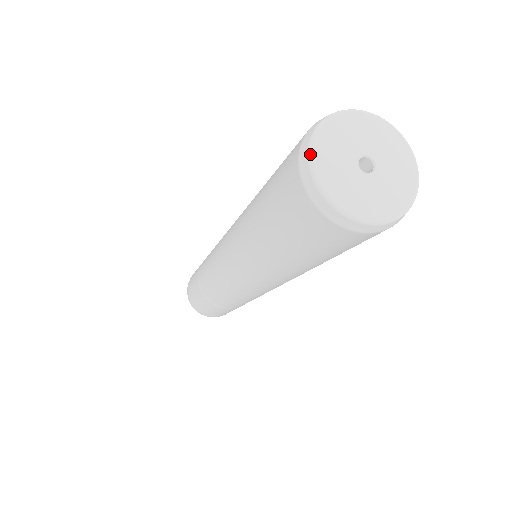
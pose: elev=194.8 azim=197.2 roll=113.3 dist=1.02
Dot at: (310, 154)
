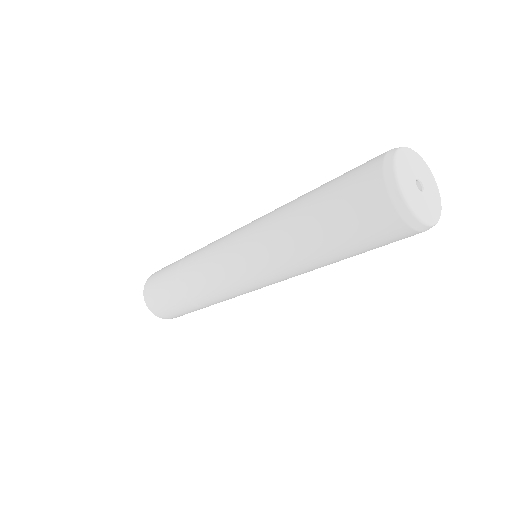
Dot at: (409, 206)
